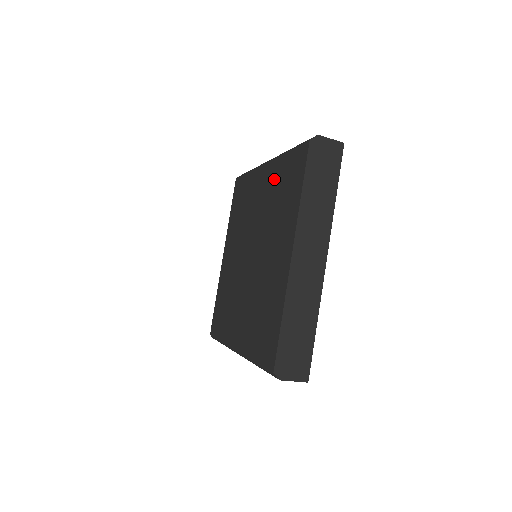
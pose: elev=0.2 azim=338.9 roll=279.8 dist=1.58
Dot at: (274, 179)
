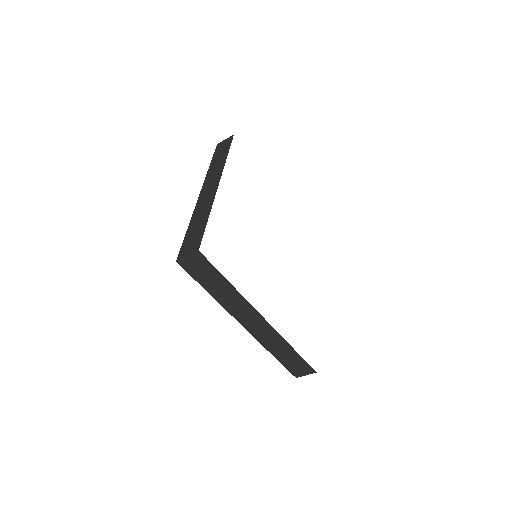
Dot at: occluded
